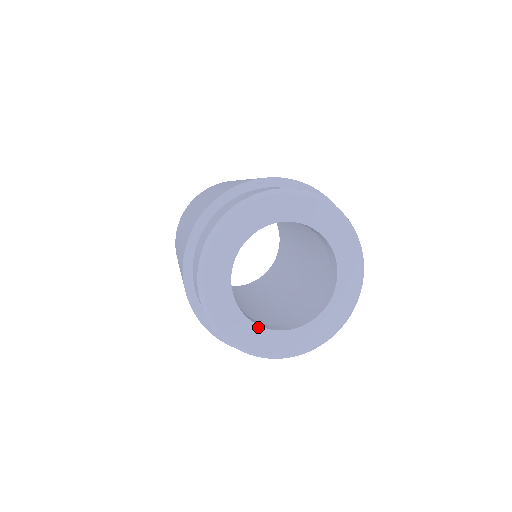
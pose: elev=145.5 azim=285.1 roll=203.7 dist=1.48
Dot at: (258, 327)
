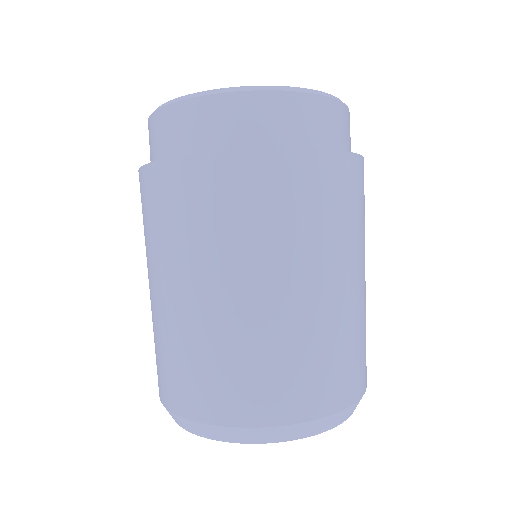
Dot at: occluded
